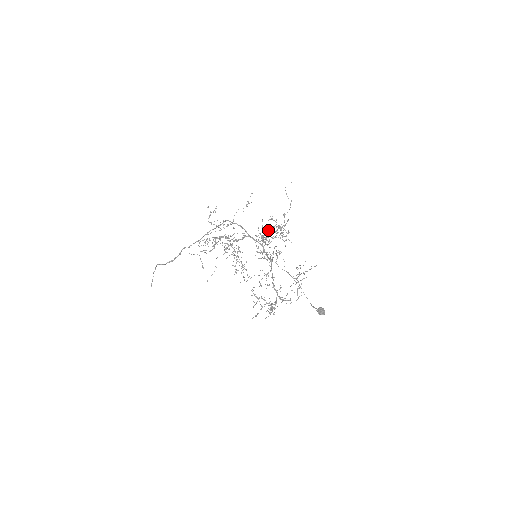
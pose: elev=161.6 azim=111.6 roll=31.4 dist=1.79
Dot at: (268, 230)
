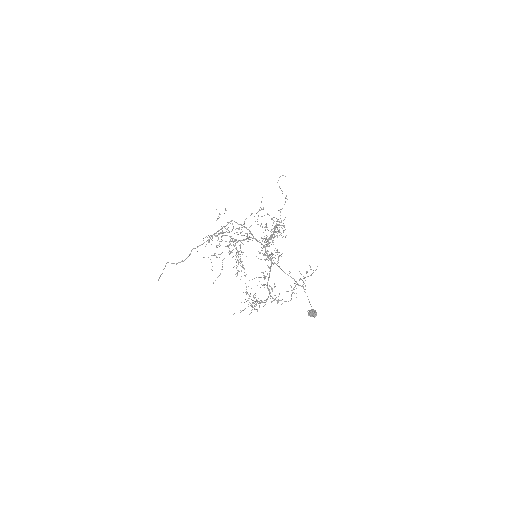
Dot at: (272, 231)
